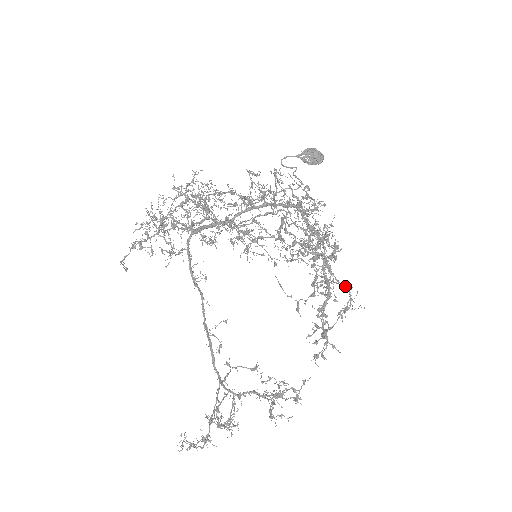
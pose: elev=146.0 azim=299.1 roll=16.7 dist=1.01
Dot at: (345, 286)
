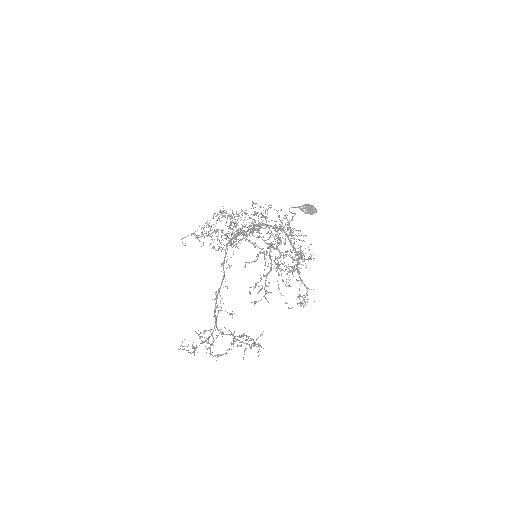
Dot at: occluded
